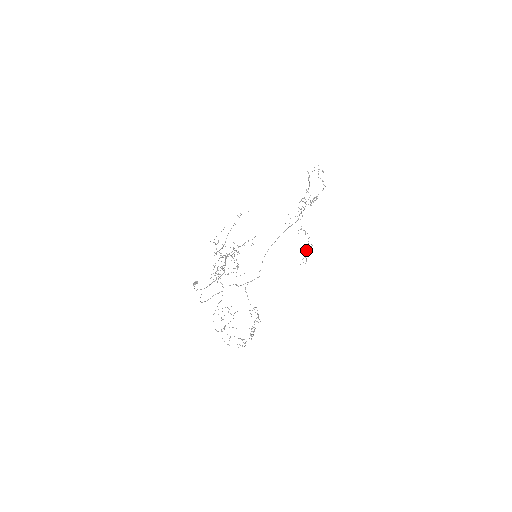
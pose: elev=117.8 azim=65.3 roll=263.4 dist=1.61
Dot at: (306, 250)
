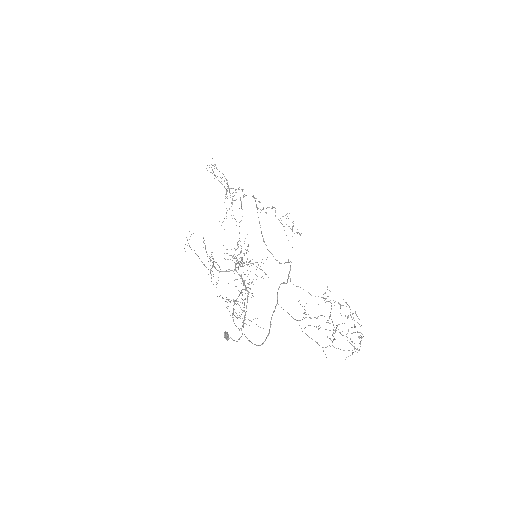
Dot at: occluded
